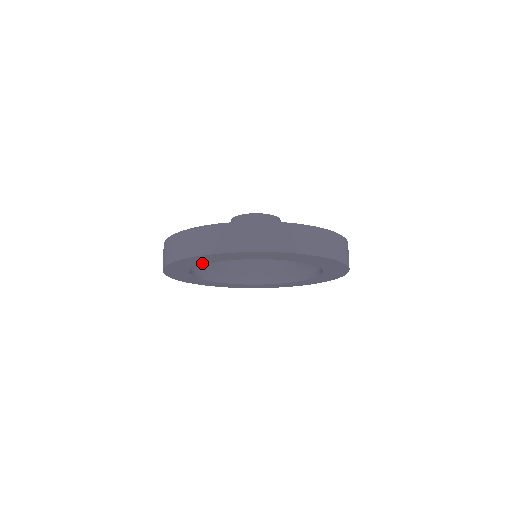
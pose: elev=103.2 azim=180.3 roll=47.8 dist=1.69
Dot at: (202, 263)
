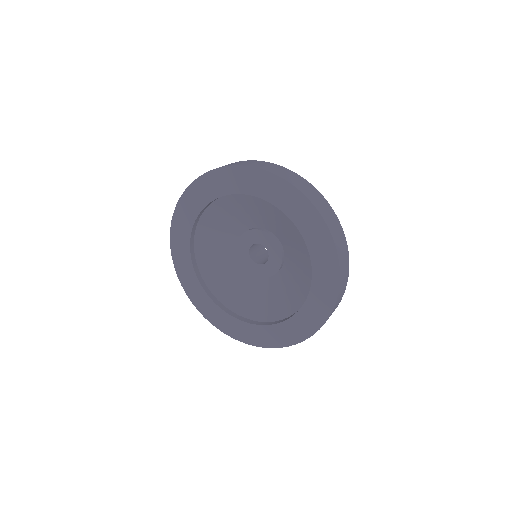
Dot at: (195, 215)
